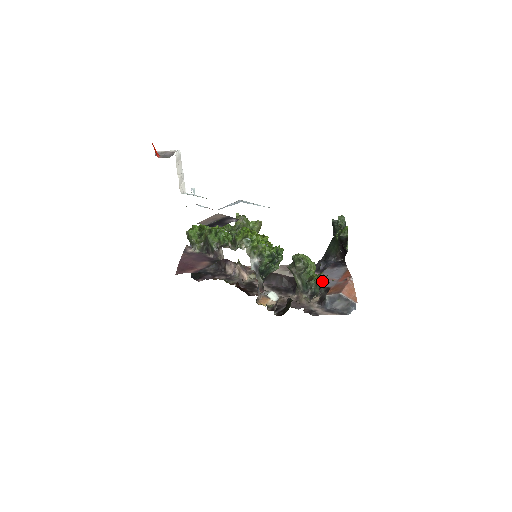
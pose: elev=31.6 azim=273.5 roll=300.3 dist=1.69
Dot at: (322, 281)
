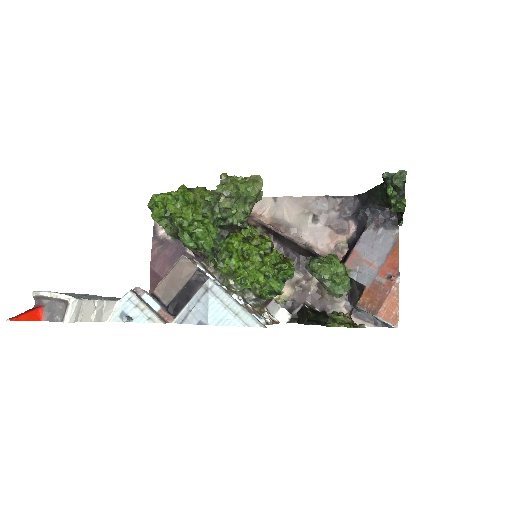
Dot at: (355, 266)
